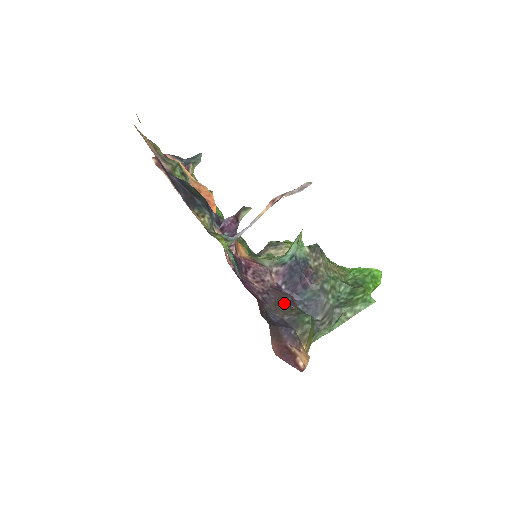
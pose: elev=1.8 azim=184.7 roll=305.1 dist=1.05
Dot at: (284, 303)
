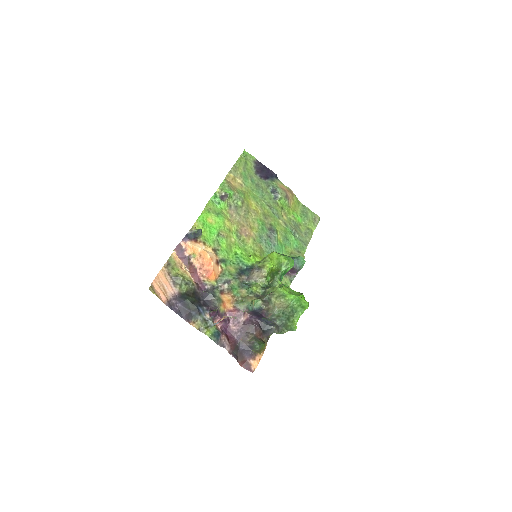
Dot at: (249, 334)
